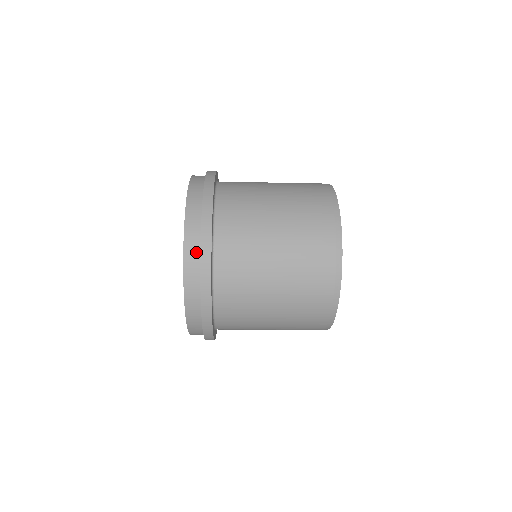
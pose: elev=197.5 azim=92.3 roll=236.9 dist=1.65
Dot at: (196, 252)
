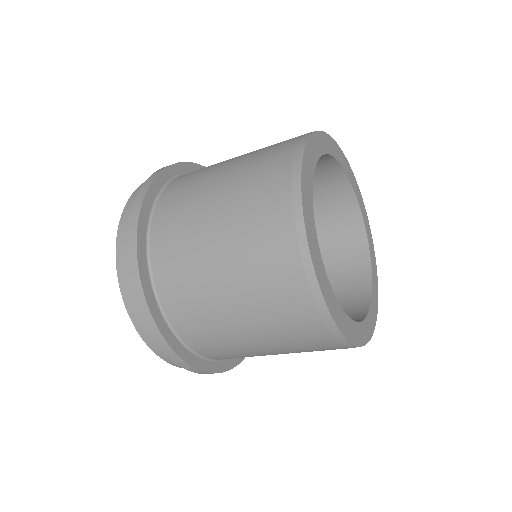
Dot at: occluded
